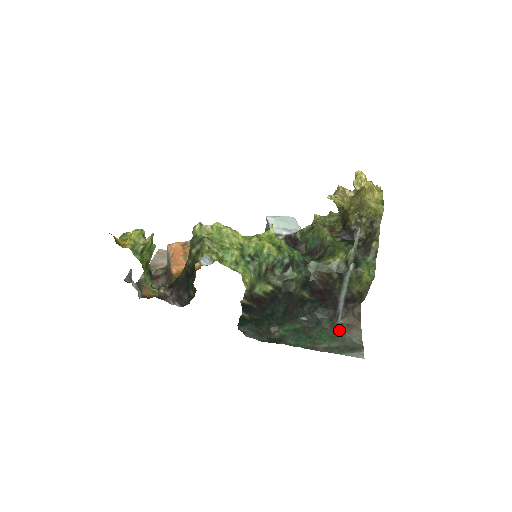
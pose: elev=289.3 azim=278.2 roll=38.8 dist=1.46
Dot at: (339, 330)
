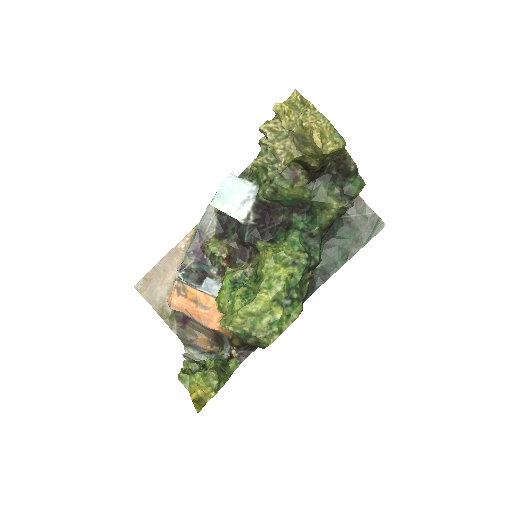
Dot at: (349, 218)
